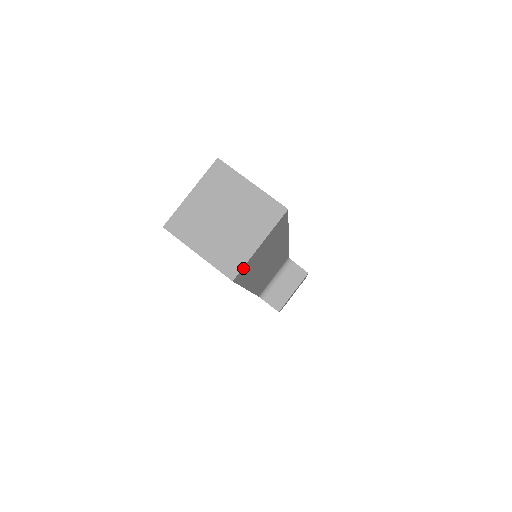
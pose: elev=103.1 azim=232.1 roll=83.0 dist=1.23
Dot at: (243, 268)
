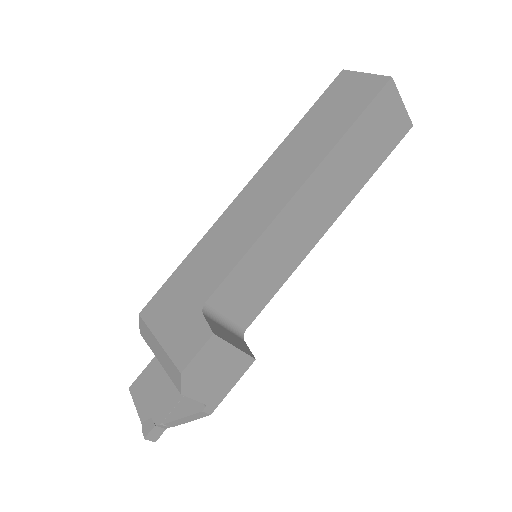
Dot at: (394, 89)
